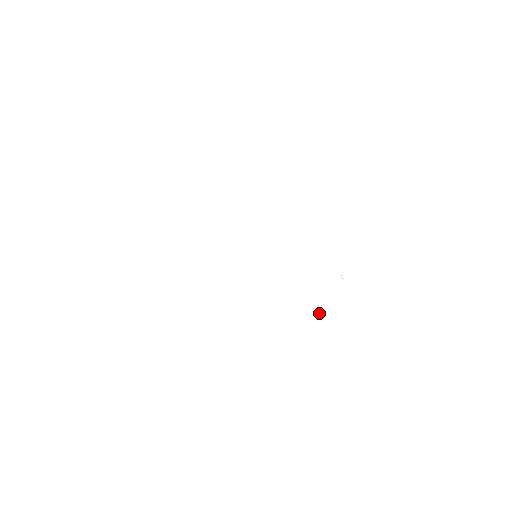
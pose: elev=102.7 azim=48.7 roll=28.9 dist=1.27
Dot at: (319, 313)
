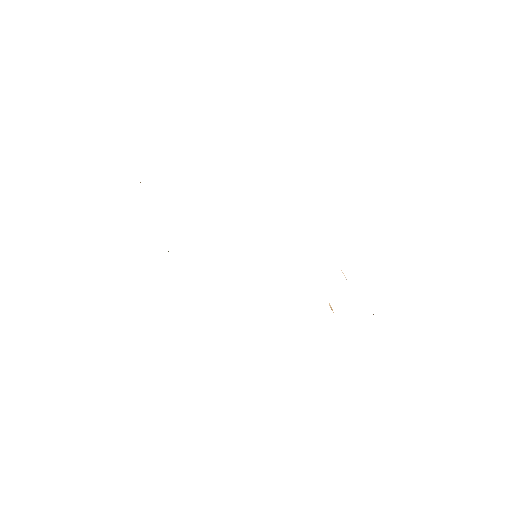
Dot at: (332, 309)
